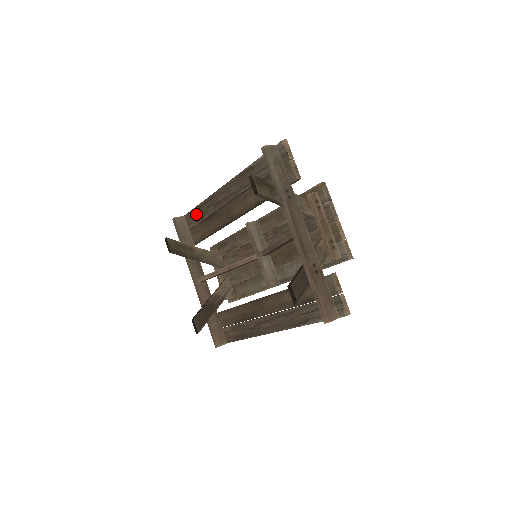
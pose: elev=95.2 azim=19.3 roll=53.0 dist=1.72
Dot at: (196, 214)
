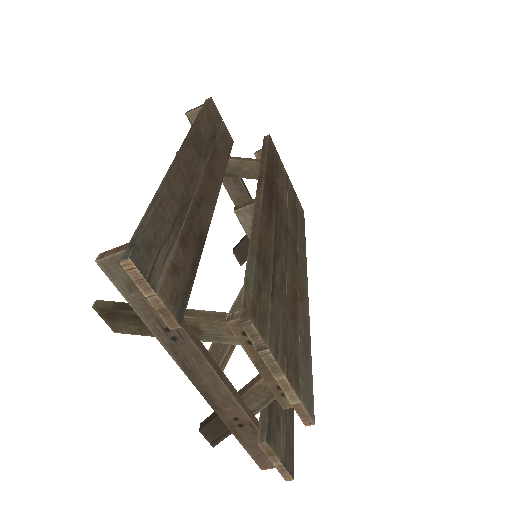
Dot at: occluded
